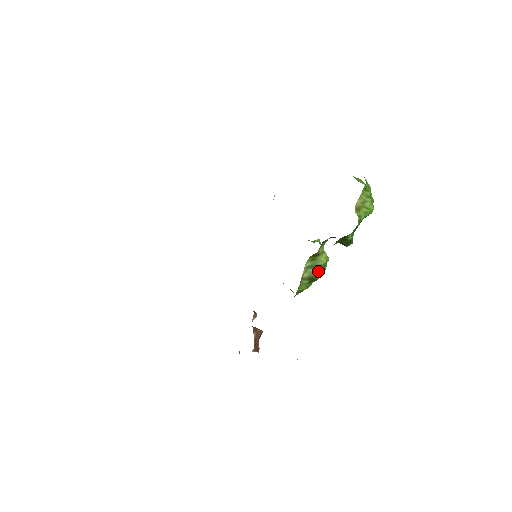
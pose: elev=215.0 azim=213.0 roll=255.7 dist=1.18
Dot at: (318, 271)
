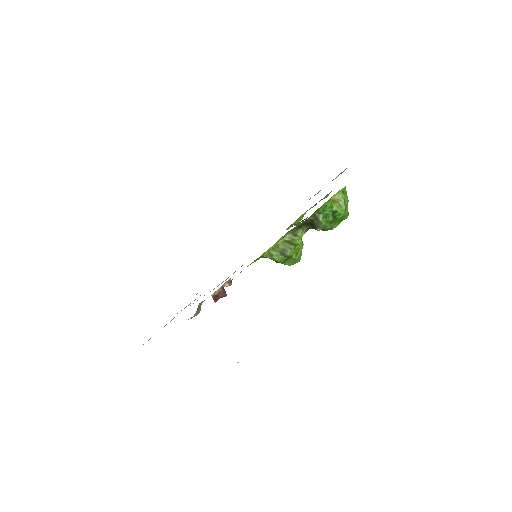
Dot at: (291, 247)
